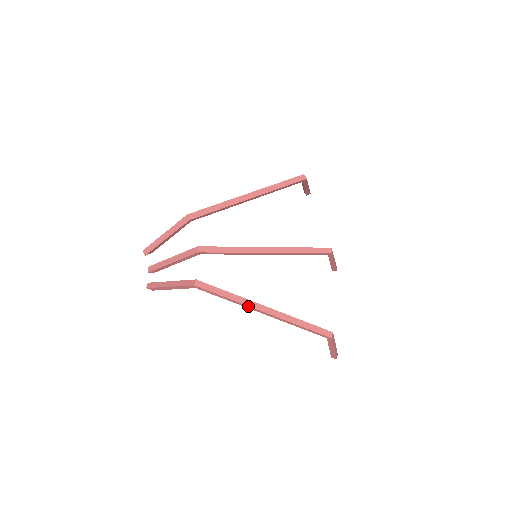
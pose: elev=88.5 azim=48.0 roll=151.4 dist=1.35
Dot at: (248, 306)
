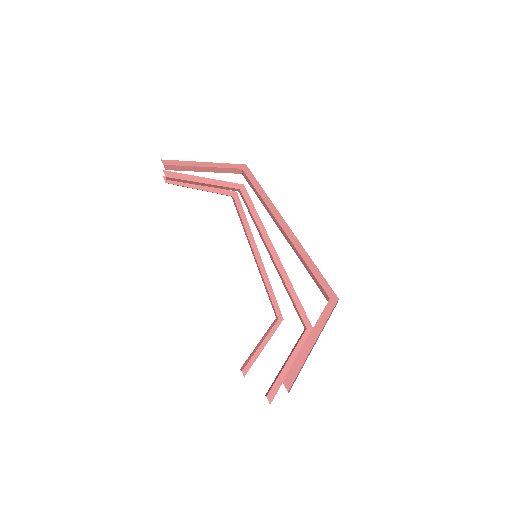
Dot at: (276, 209)
